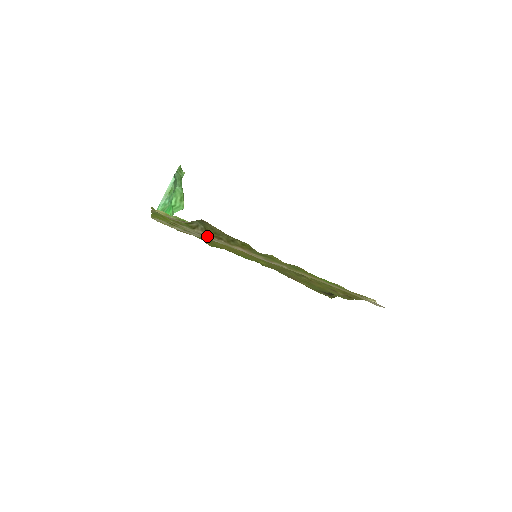
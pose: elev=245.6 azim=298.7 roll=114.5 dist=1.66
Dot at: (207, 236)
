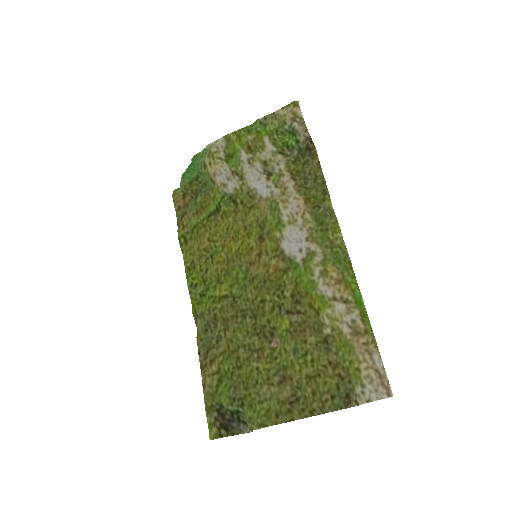
Dot at: (268, 178)
